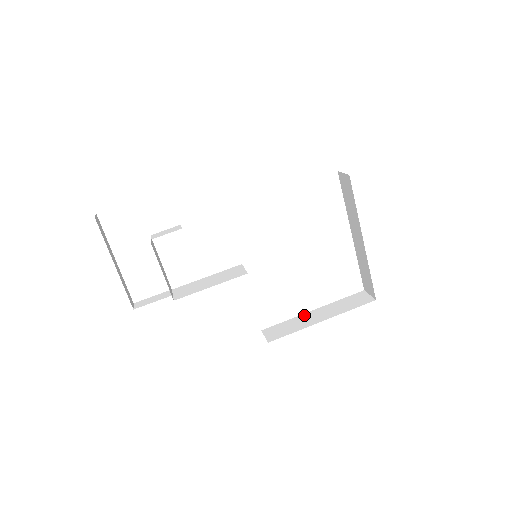
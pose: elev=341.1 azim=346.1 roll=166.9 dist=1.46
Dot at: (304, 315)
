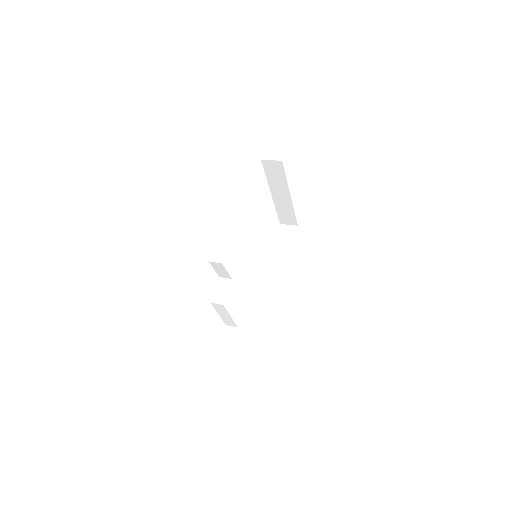
Dot at: (270, 267)
